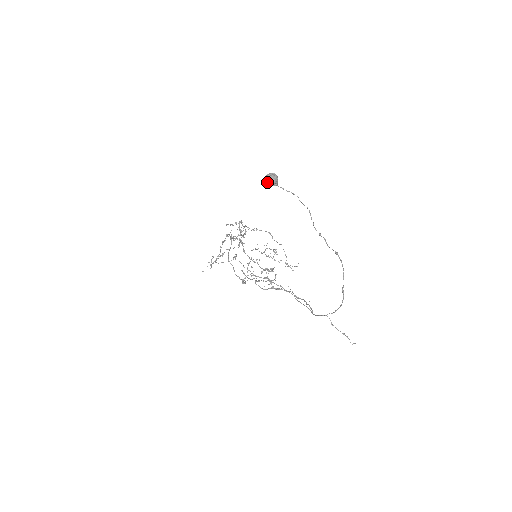
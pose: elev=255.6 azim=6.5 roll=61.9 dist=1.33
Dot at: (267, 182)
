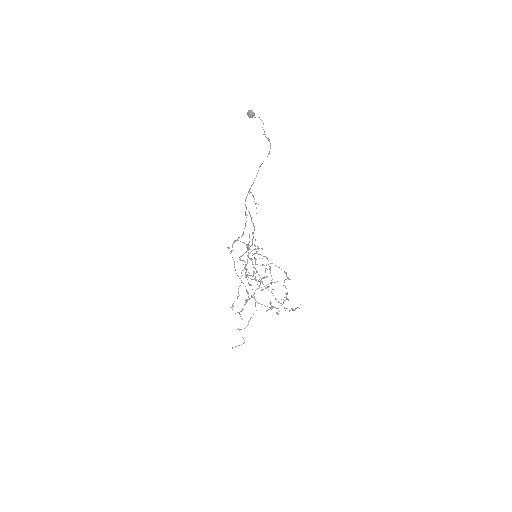
Dot at: occluded
